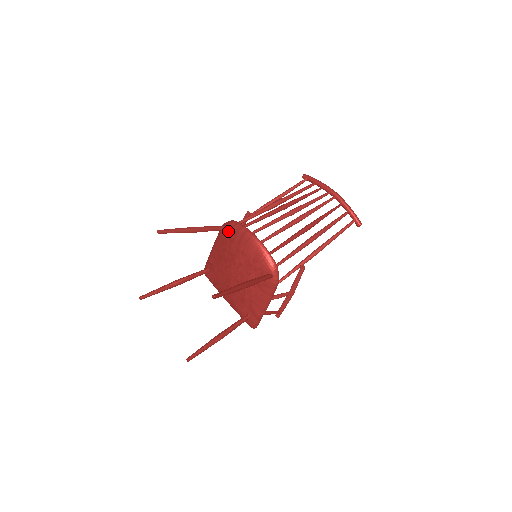
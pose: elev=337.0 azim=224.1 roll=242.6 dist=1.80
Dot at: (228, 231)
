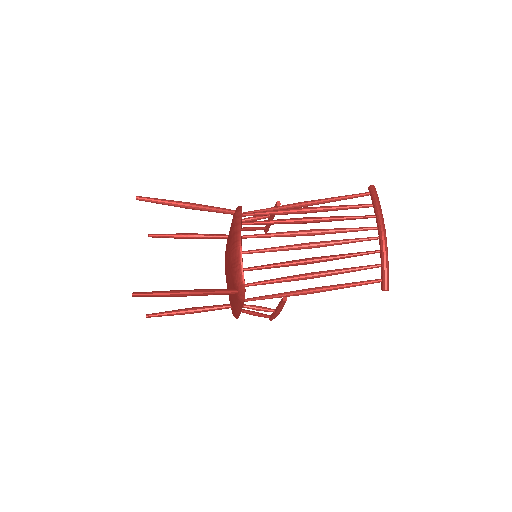
Dot at: (233, 218)
